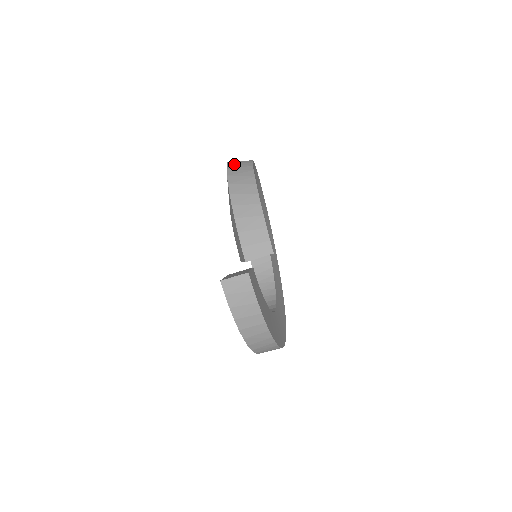
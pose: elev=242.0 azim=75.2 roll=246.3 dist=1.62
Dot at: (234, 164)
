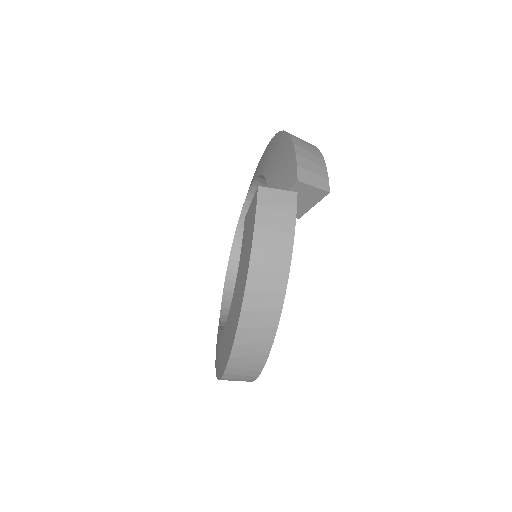
Dot at: occluded
